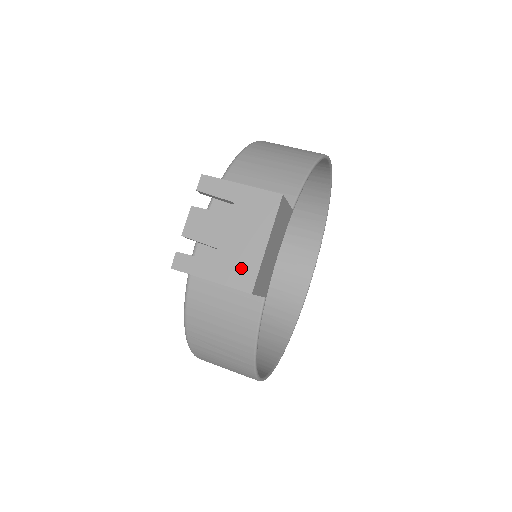
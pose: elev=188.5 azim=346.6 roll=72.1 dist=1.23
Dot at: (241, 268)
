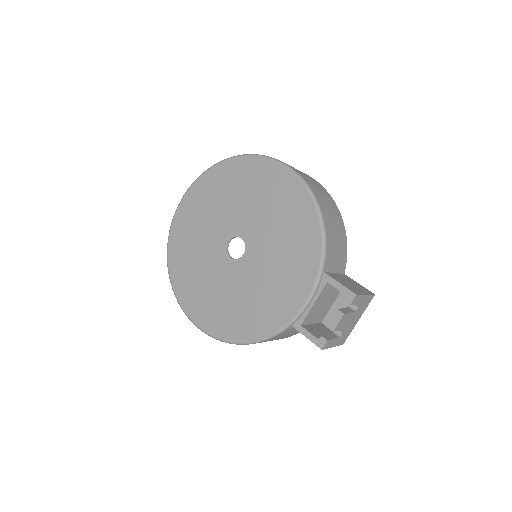
Dot at: (346, 335)
